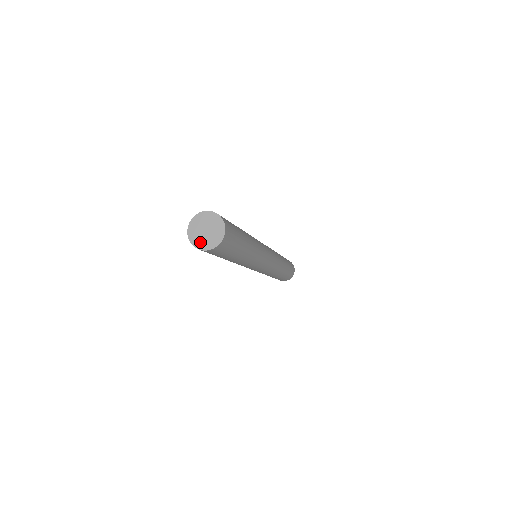
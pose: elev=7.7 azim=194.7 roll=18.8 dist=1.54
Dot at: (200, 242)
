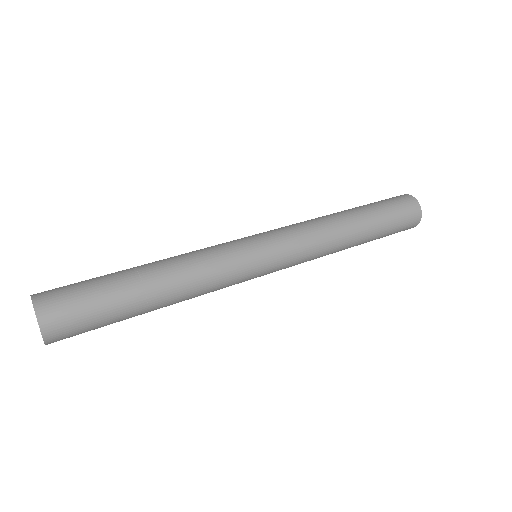
Dot at: occluded
